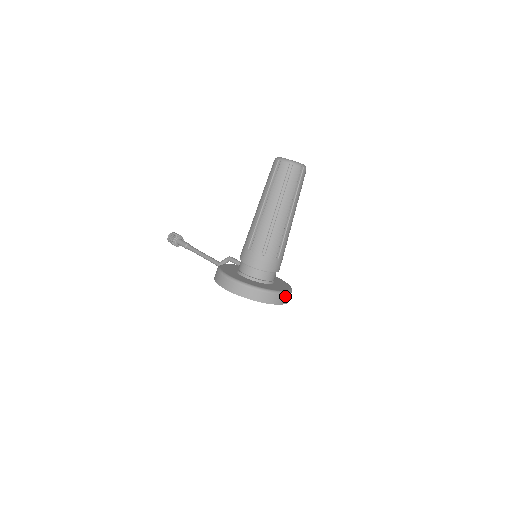
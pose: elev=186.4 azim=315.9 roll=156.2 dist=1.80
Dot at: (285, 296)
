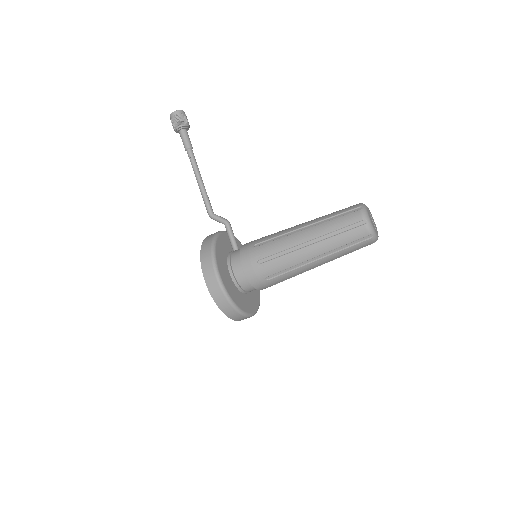
Dot at: occluded
